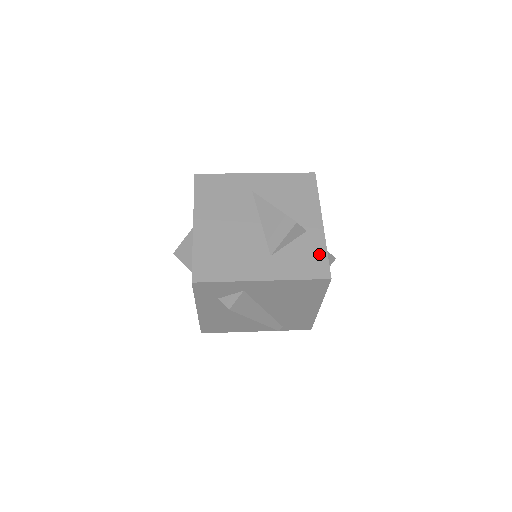
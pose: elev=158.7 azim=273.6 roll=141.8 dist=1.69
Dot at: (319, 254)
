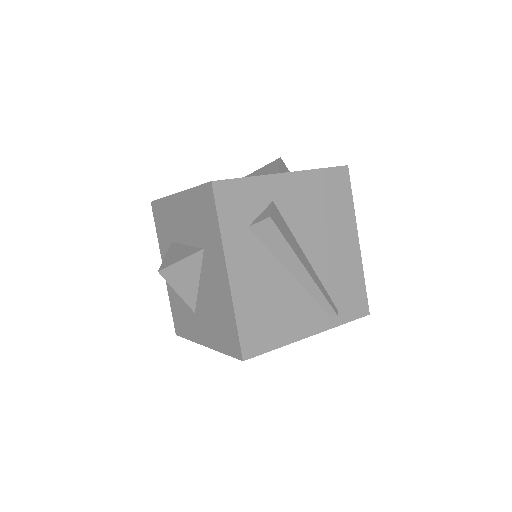
Dot at: occluded
